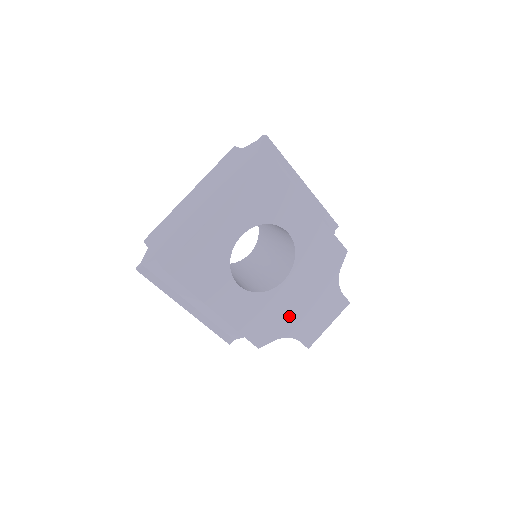
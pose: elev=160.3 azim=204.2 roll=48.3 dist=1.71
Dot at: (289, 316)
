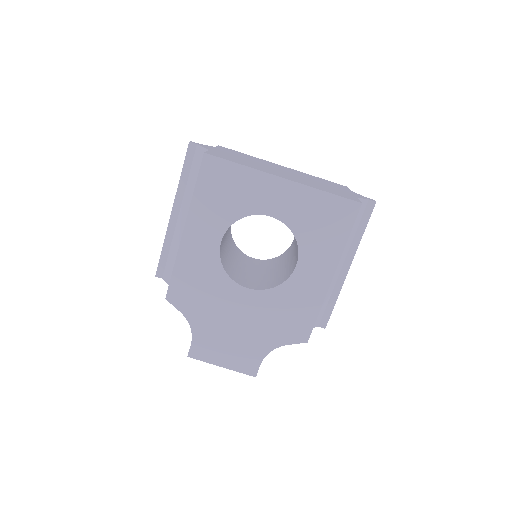
Dot at: (213, 315)
